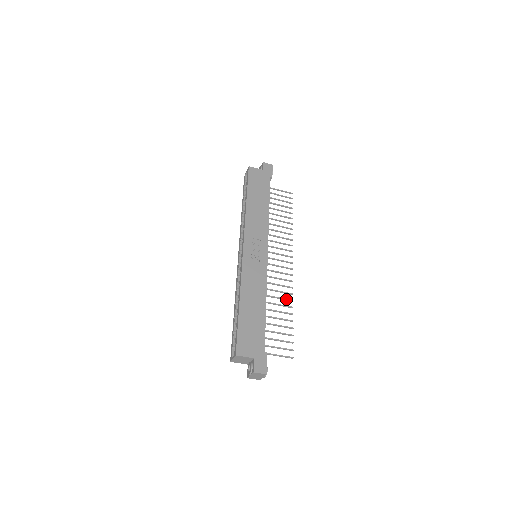
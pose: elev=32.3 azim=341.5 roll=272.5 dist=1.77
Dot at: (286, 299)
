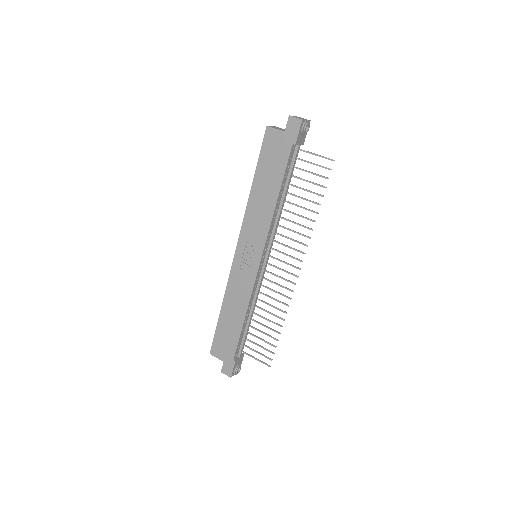
Dot at: (279, 310)
